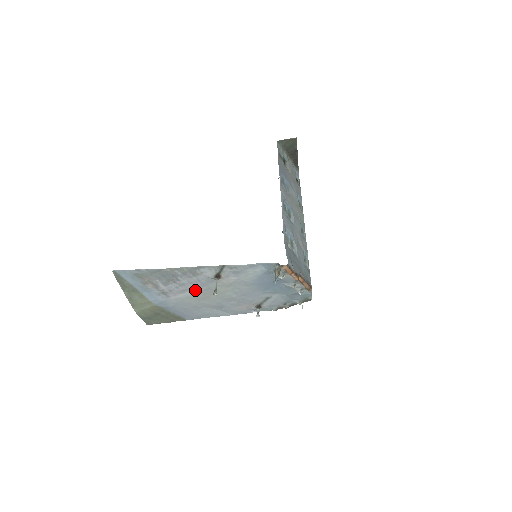
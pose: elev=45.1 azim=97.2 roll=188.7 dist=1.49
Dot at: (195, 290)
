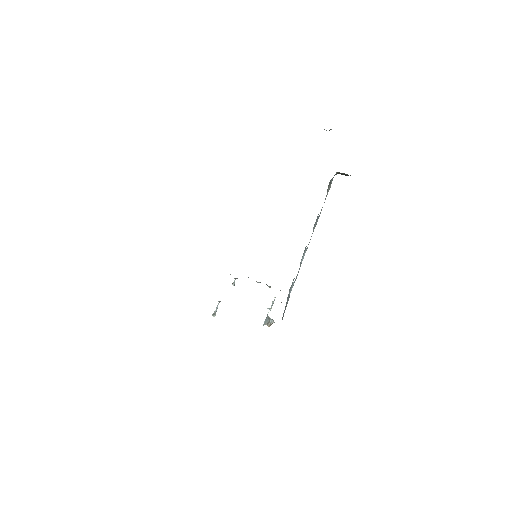
Dot at: occluded
